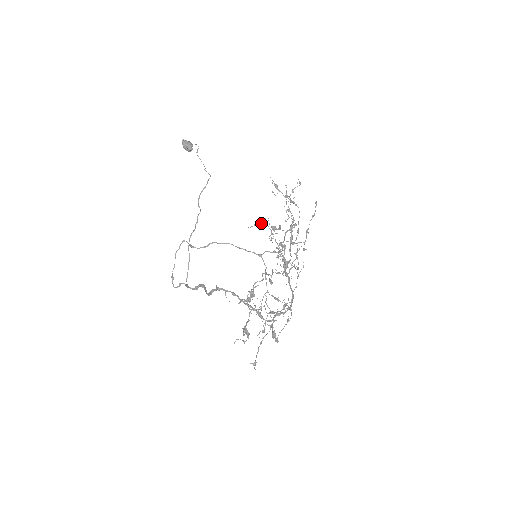
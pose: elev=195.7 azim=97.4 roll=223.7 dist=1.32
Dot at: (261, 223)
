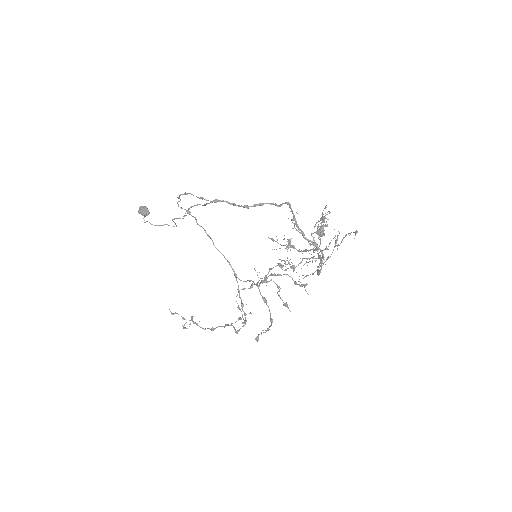
Dot at: (294, 224)
